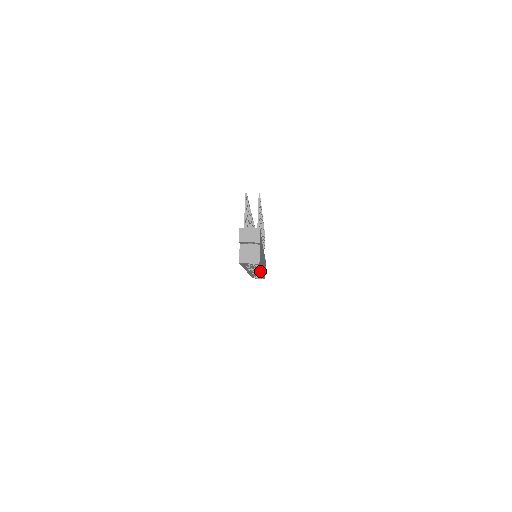
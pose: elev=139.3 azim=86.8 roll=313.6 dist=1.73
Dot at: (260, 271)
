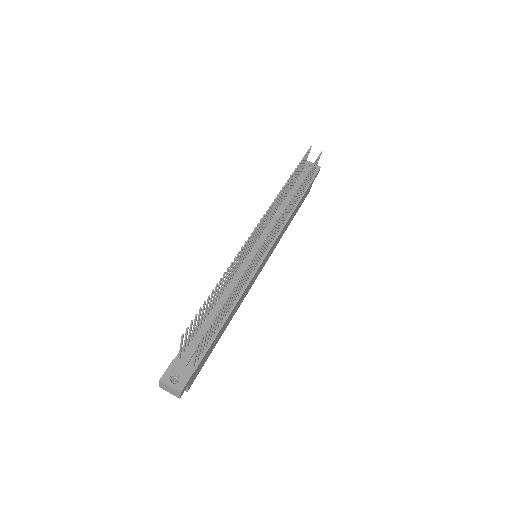
Dot at: occluded
